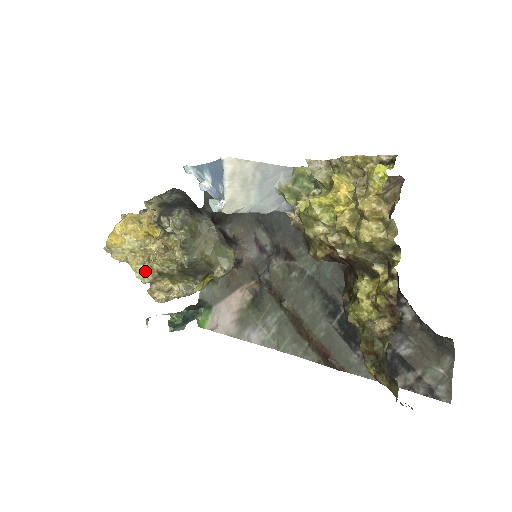
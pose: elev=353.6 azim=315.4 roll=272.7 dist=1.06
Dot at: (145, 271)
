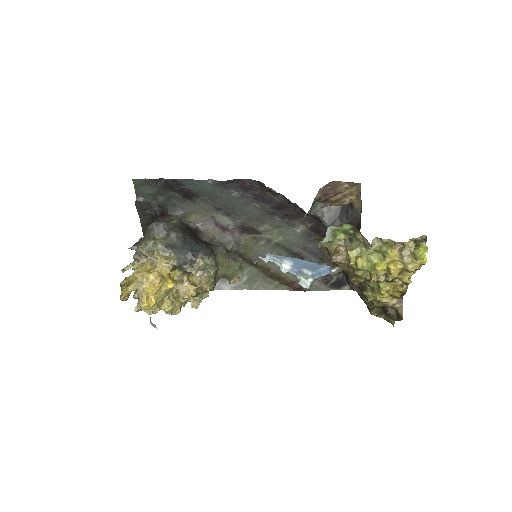
Dot at: (175, 307)
